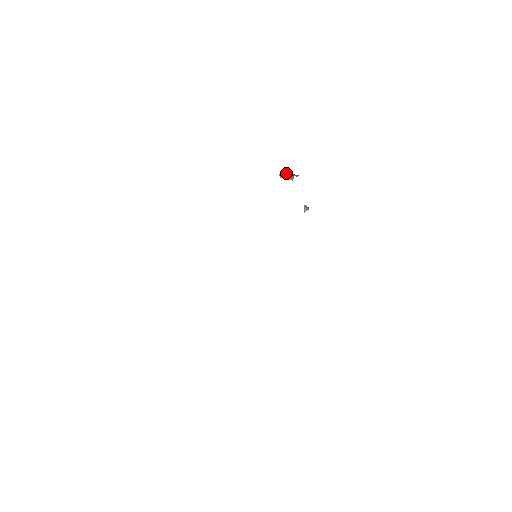
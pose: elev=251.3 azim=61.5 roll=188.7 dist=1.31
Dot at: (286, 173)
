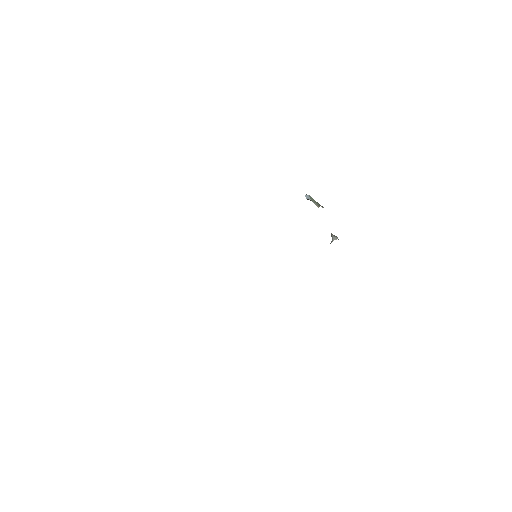
Dot at: occluded
